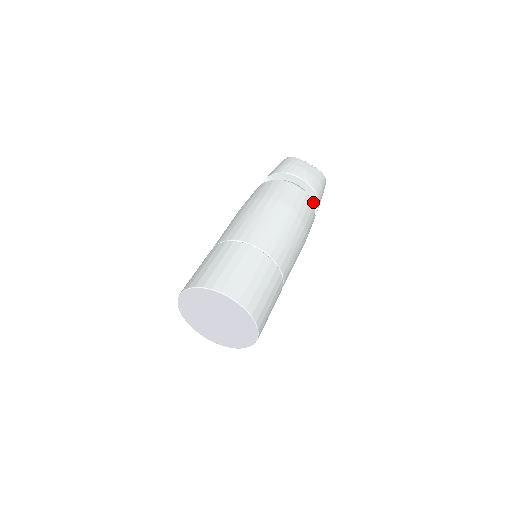
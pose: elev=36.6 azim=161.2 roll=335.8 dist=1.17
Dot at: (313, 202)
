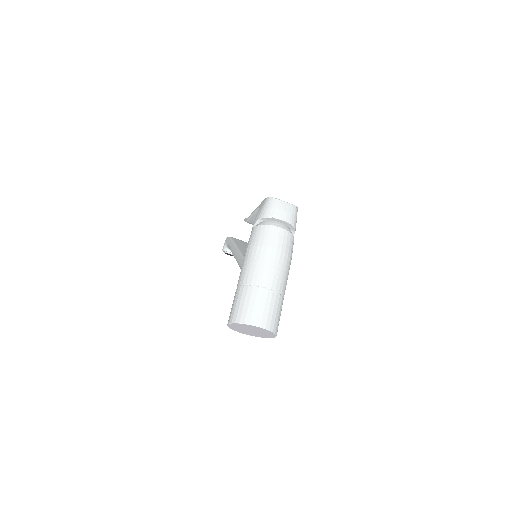
Dot at: (292, 229)
